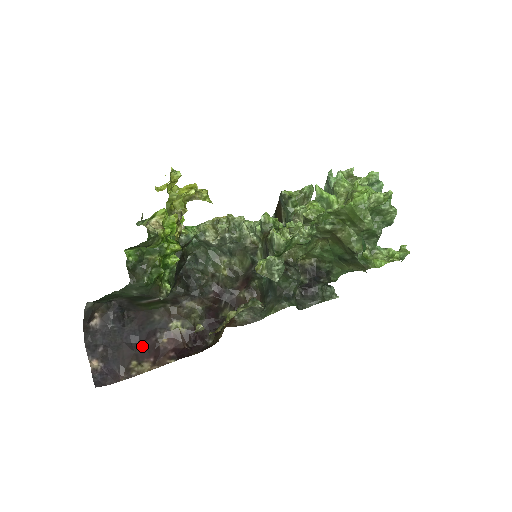
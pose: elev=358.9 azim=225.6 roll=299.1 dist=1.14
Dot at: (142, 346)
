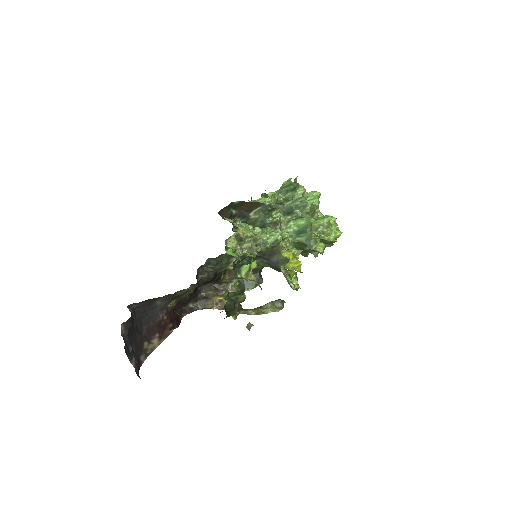
Dot at: (147, 328)
